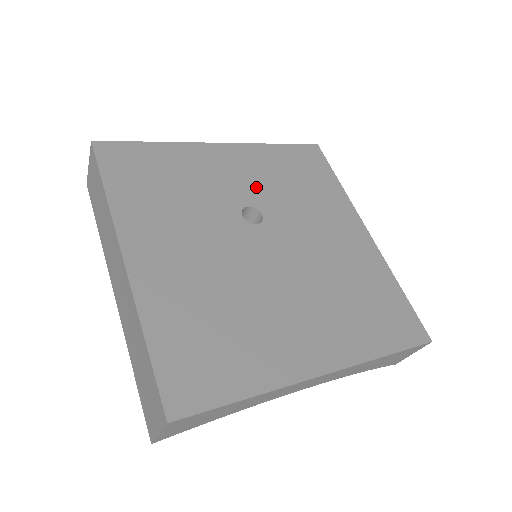
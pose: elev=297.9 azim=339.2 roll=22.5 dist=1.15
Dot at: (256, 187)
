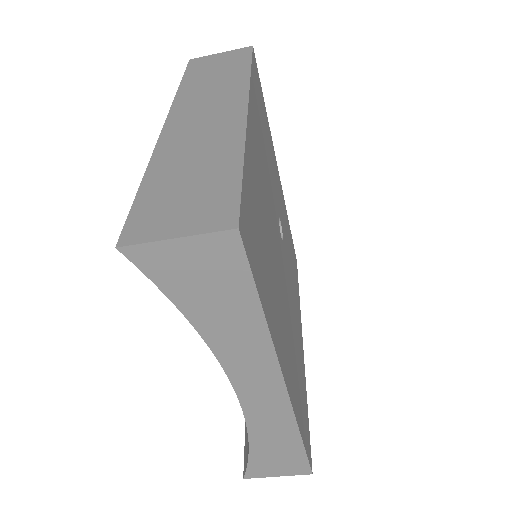
Dot at: (283, 221)
